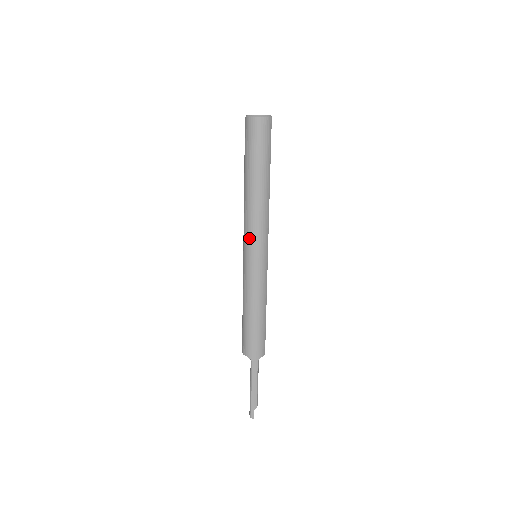
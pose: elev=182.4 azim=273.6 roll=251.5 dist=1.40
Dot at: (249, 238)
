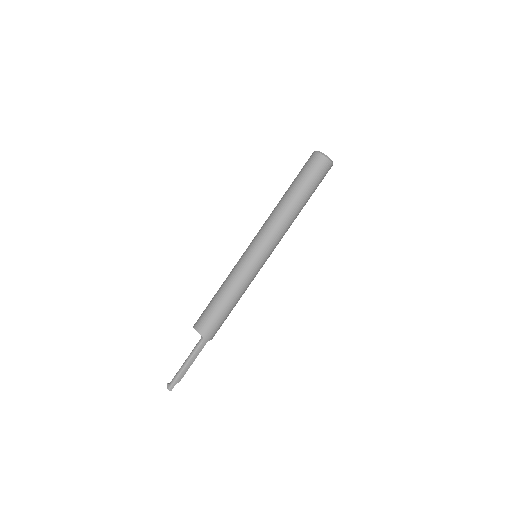
Dot at: (266, 241)
